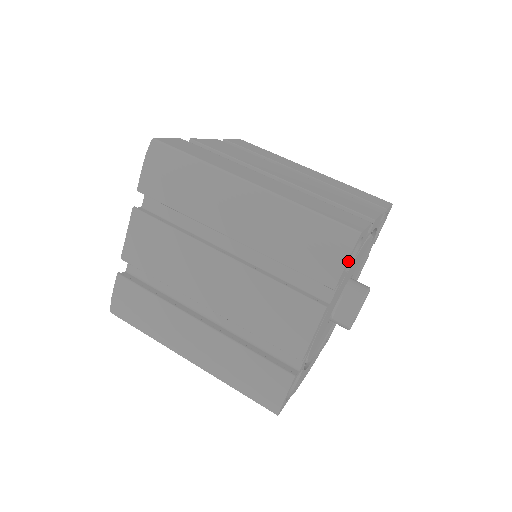
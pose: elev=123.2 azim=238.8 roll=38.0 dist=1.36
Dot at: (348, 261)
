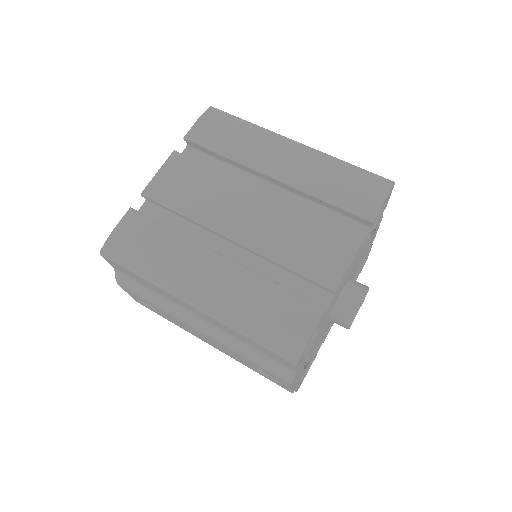
Dot at: (383, 203)
